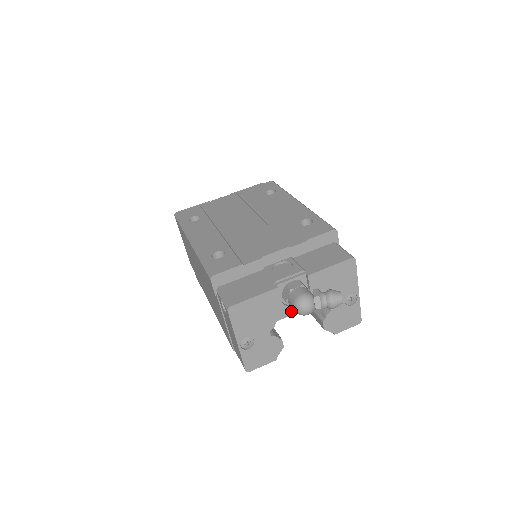
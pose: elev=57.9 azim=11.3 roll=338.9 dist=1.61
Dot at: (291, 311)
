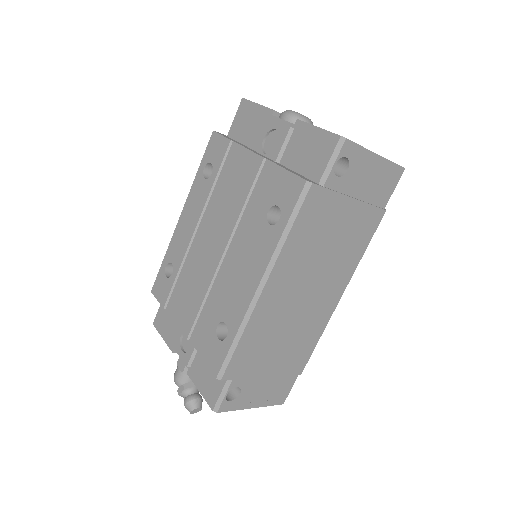
Dot at: occluded
